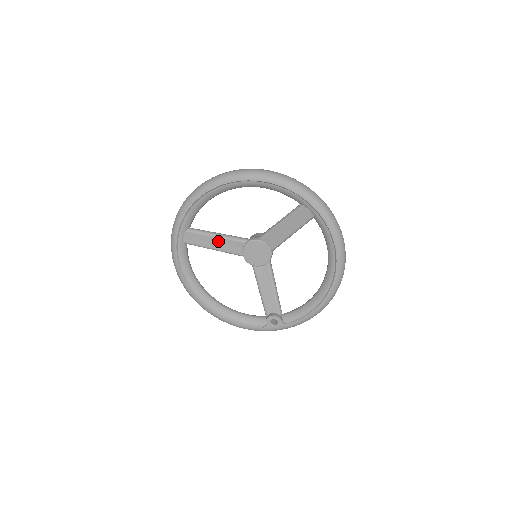
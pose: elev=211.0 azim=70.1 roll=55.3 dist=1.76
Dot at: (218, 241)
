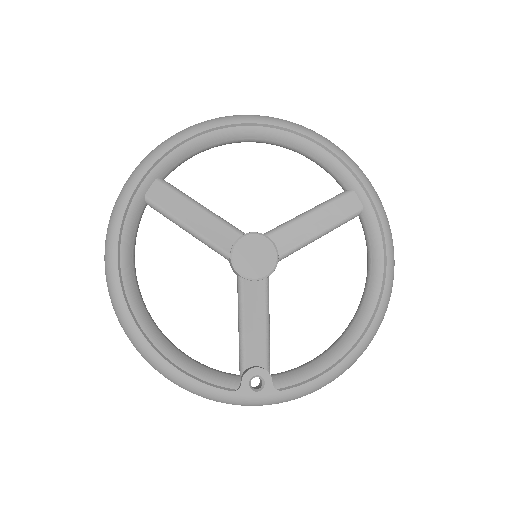
Dot at: (201, 216)
